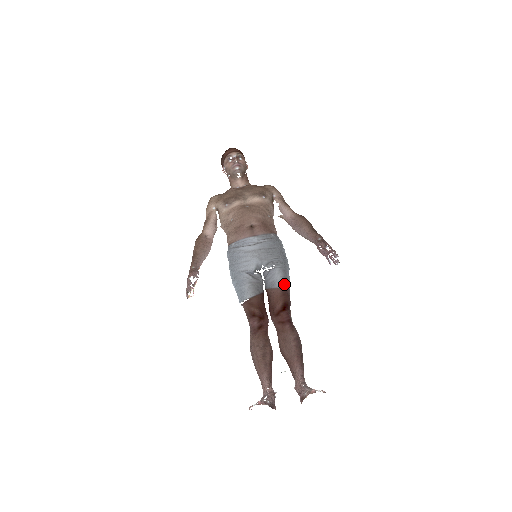
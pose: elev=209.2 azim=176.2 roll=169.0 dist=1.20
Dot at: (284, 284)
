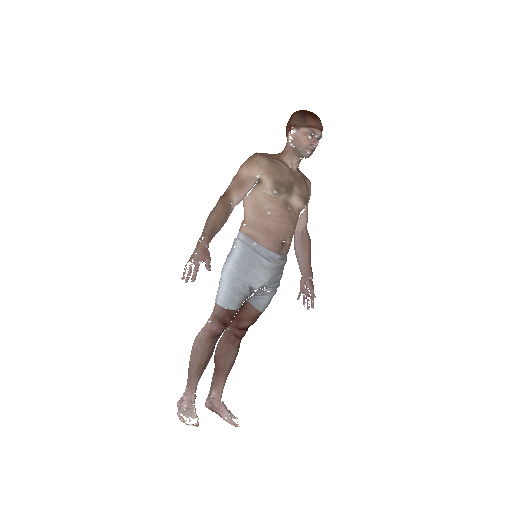
Dot at: occluded
